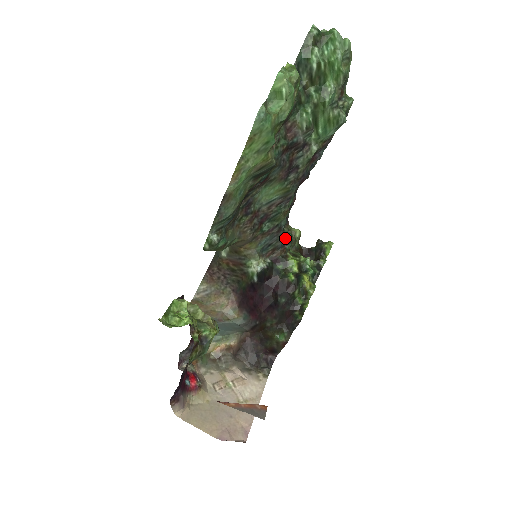
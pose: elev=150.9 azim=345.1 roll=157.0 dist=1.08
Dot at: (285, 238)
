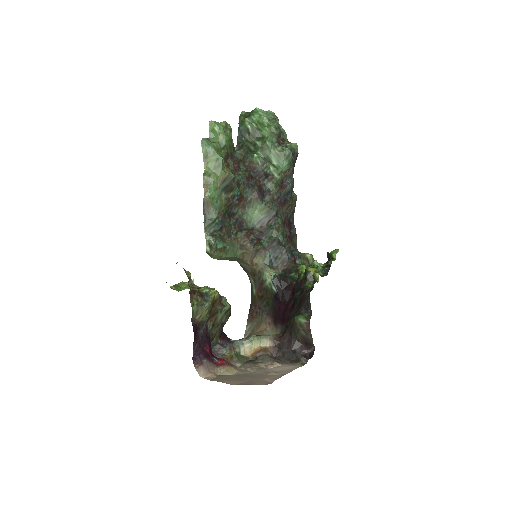
Dot at: (290, 253)
